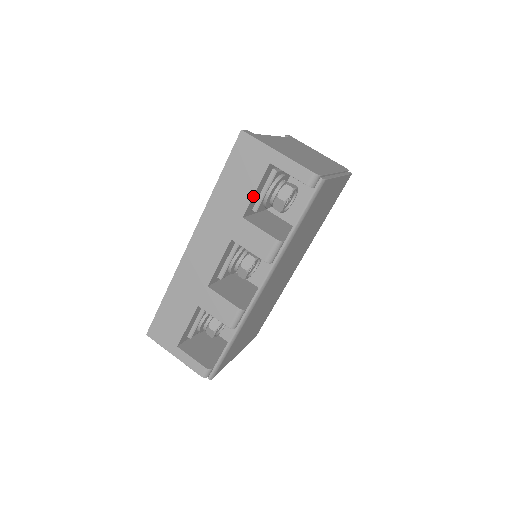
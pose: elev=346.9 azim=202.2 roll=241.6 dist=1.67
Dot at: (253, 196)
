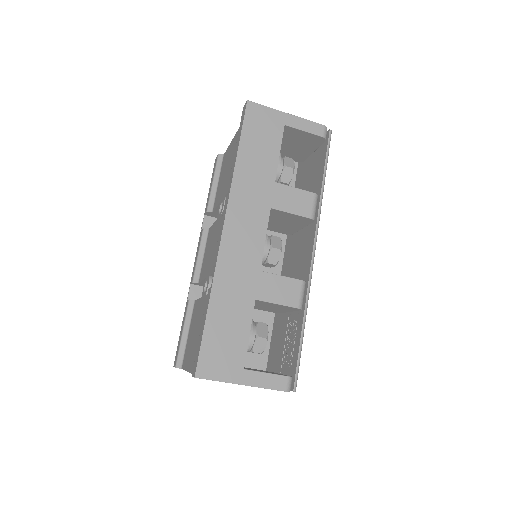
Dot at: (278, 158)
